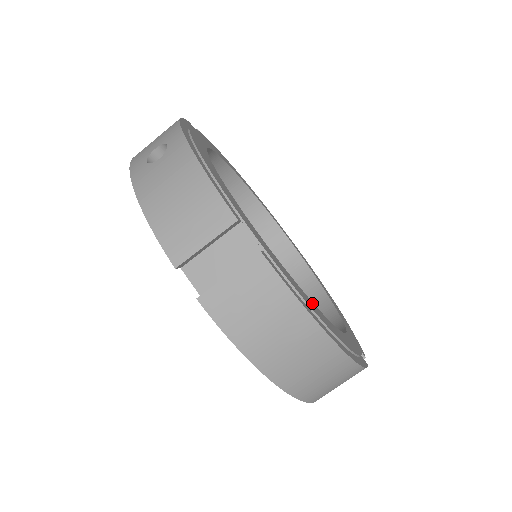
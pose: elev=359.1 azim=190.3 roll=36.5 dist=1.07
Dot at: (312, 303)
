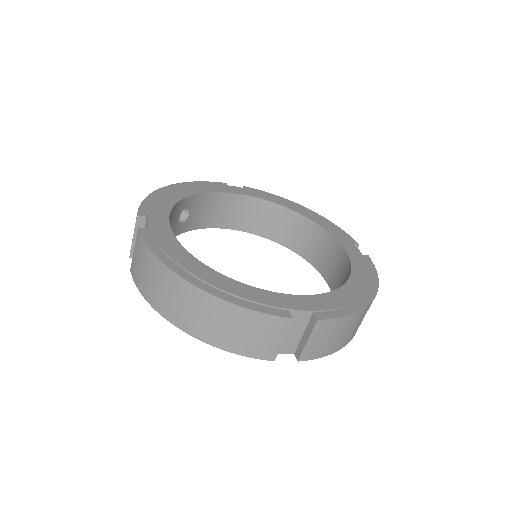
Dot at: (192, 258)
